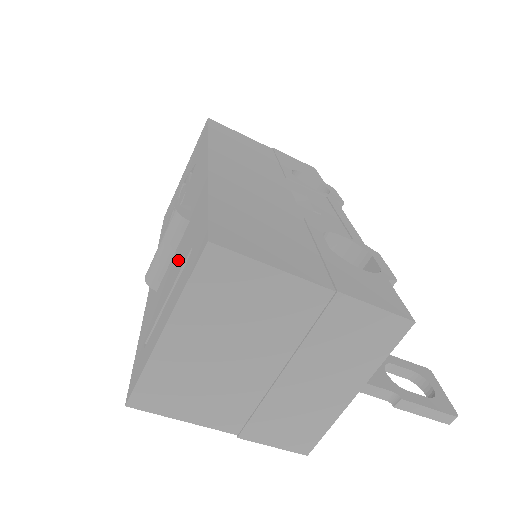
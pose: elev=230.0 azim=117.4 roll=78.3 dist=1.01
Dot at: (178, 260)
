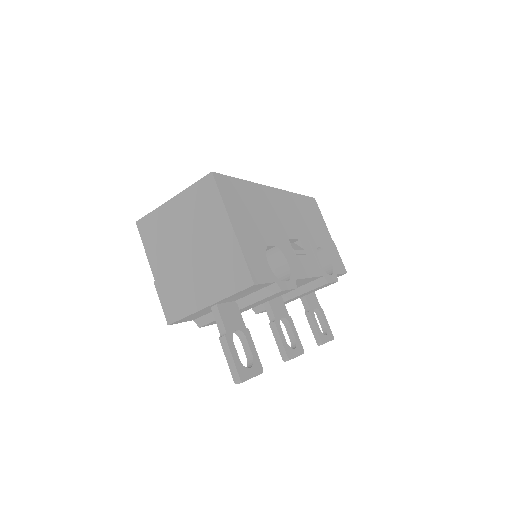
Dot at: occluded
